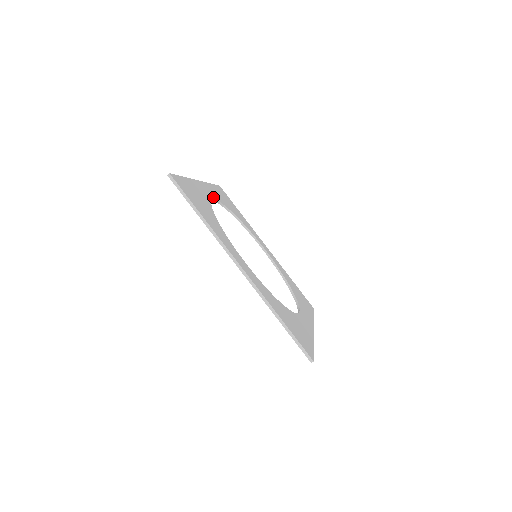
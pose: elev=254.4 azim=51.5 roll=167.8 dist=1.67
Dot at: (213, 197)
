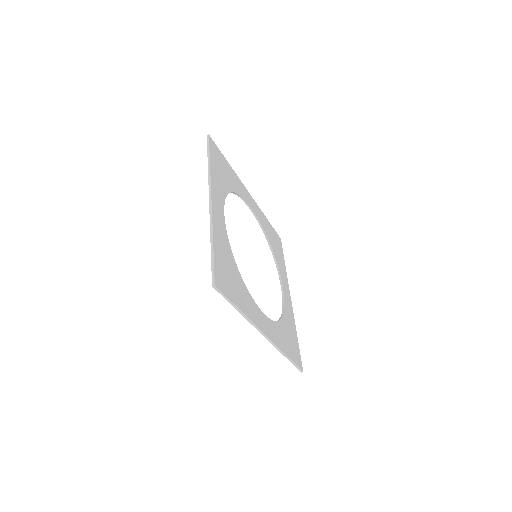
Dot at: (222, 209)
